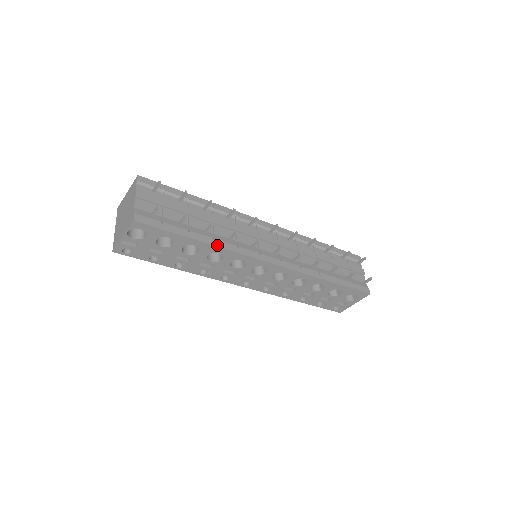
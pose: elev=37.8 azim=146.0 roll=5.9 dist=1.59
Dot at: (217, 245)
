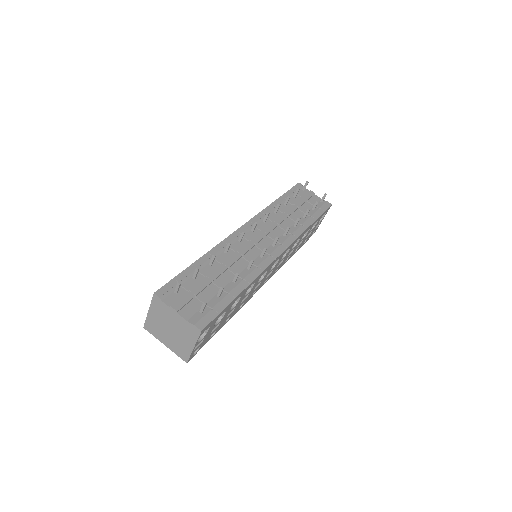
Dot at: (250, 282)
